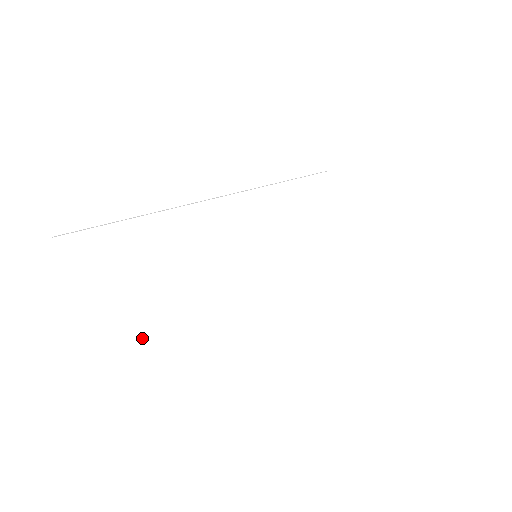
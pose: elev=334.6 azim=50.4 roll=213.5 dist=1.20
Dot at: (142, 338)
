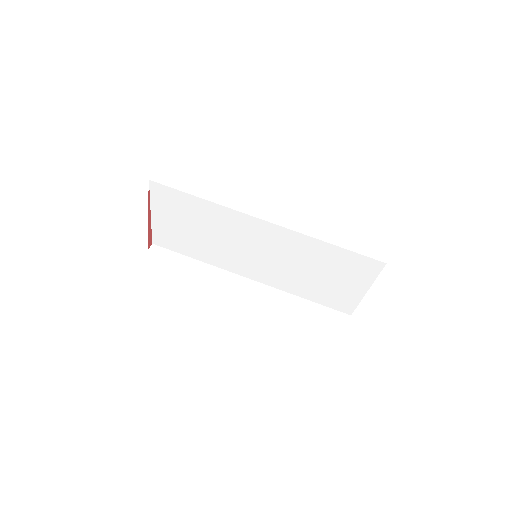
Dot at: (171, 236)
